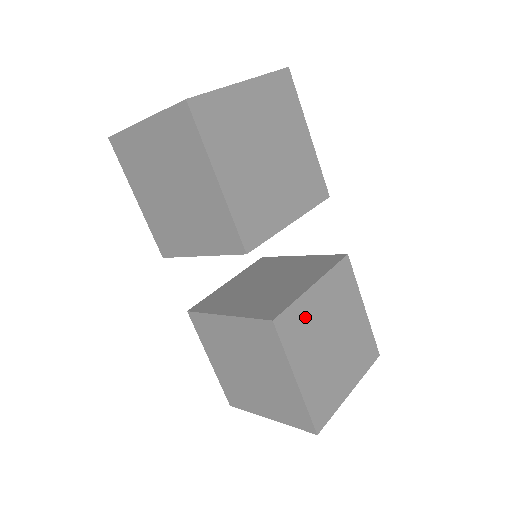
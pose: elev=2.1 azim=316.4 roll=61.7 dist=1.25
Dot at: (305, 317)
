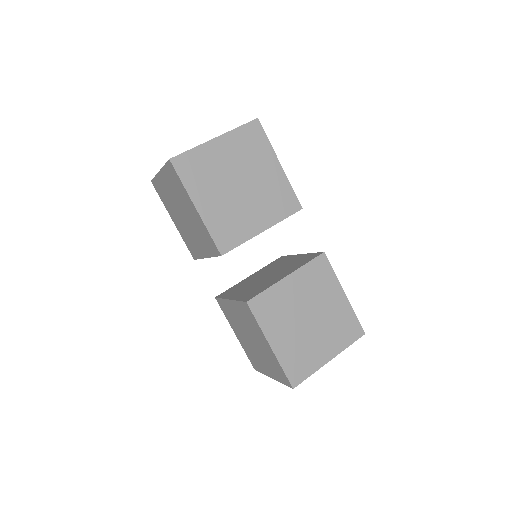
Dot at: (278, 300)
